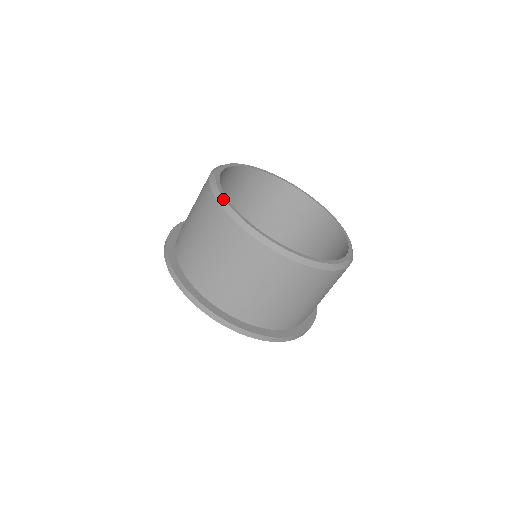
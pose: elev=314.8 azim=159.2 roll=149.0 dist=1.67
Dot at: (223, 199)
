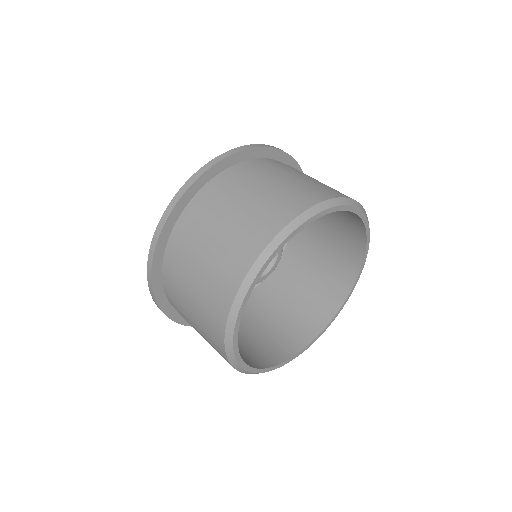
Dot at: (260, 267)
